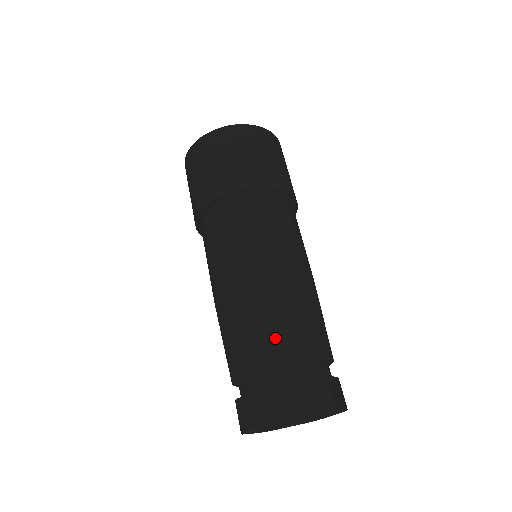
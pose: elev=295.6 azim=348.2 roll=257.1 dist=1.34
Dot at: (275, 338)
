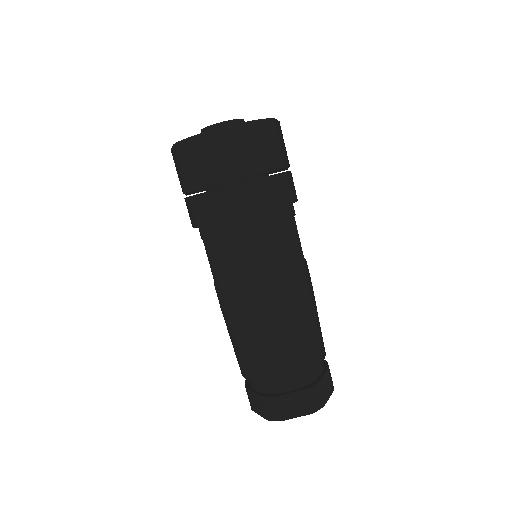
Dot at: (317, 345)
